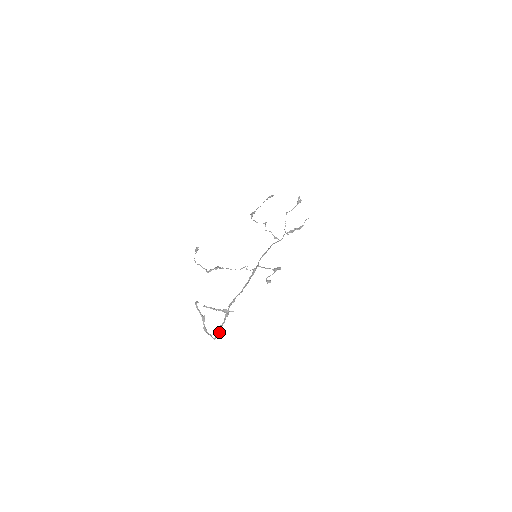
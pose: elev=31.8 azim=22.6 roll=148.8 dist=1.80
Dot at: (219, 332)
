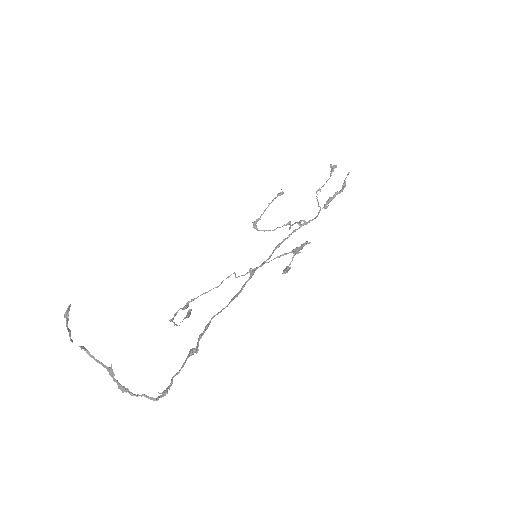
Dot at: (170, 385)
